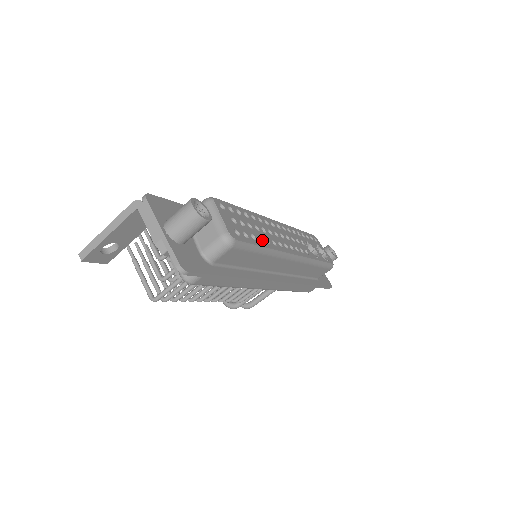
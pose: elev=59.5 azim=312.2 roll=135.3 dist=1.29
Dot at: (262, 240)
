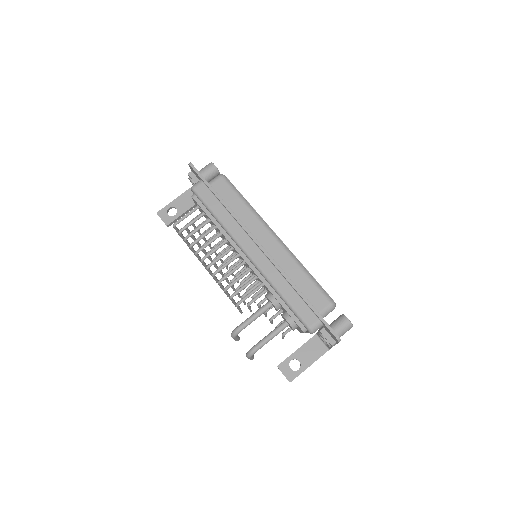
Dot at: occluded
